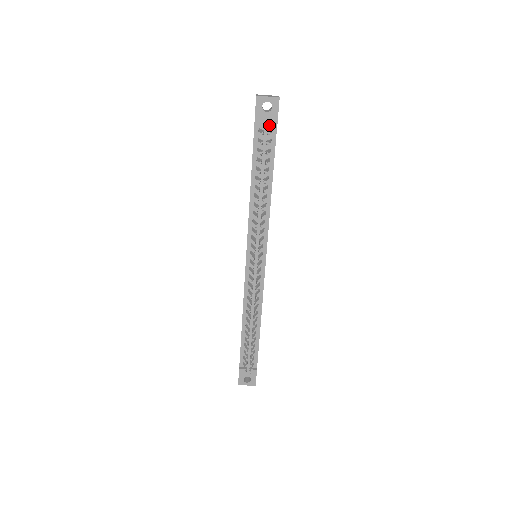
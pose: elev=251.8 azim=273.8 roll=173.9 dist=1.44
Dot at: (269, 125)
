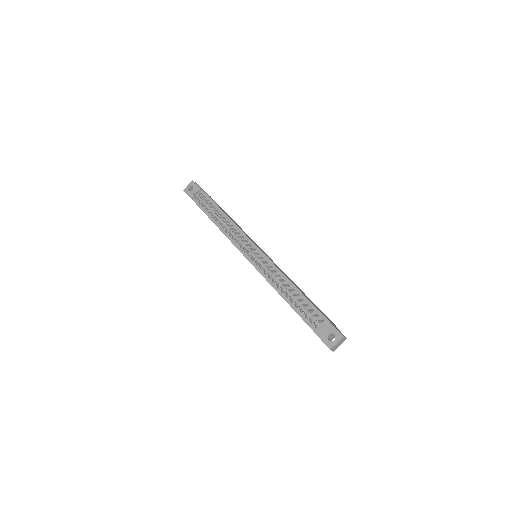
Dot at: occluded
